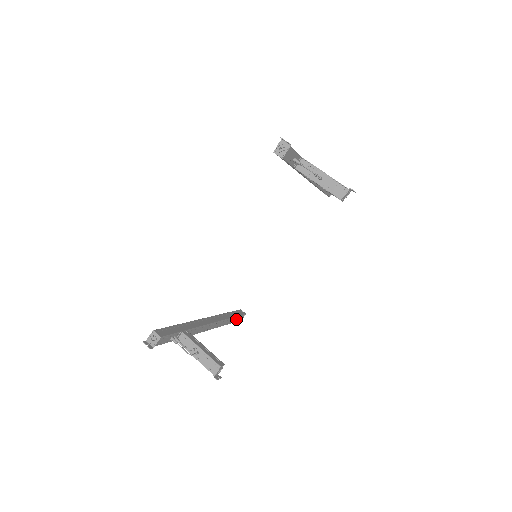
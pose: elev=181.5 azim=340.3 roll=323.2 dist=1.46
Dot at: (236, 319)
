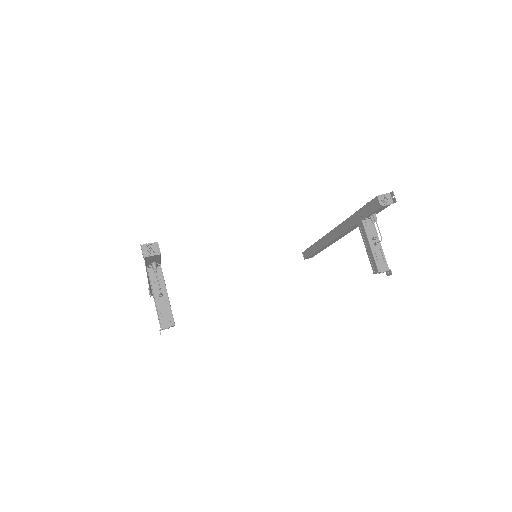
Dot at: occluded
